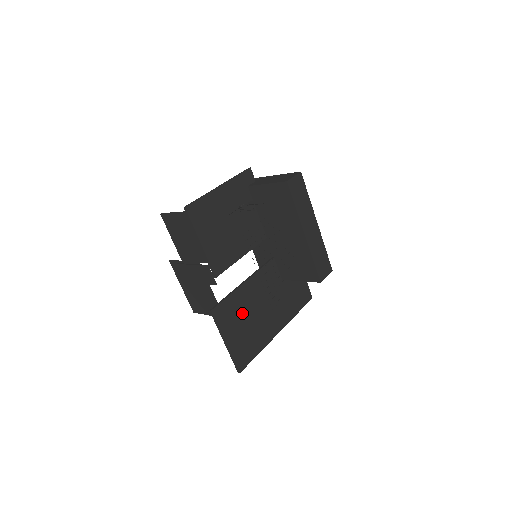
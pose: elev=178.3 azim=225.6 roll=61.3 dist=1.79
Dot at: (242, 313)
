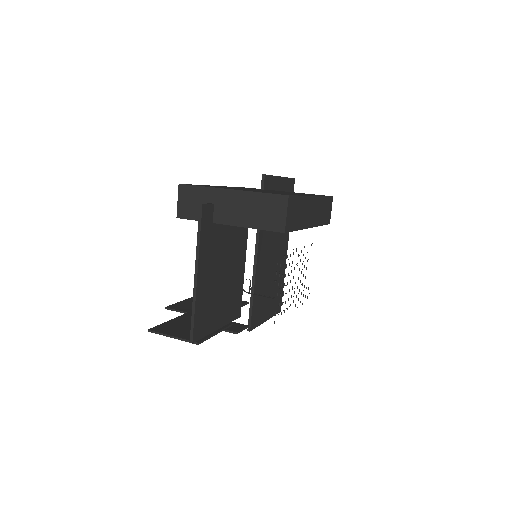
Dot at: (264, 291)
